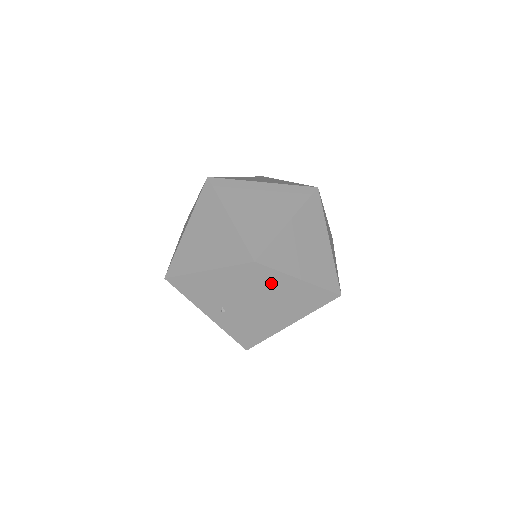
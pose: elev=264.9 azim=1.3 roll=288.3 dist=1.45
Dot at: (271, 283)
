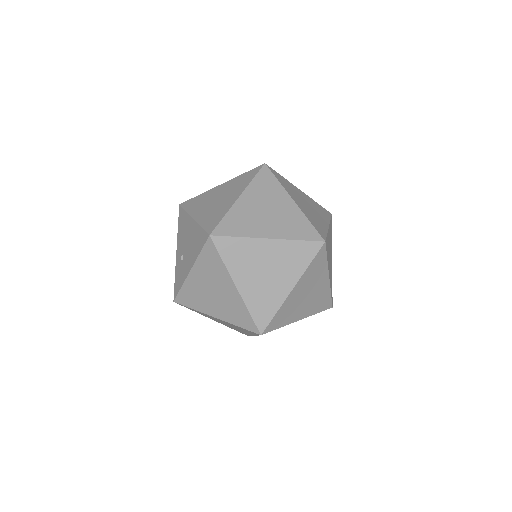
Dot at: (213, 265)
